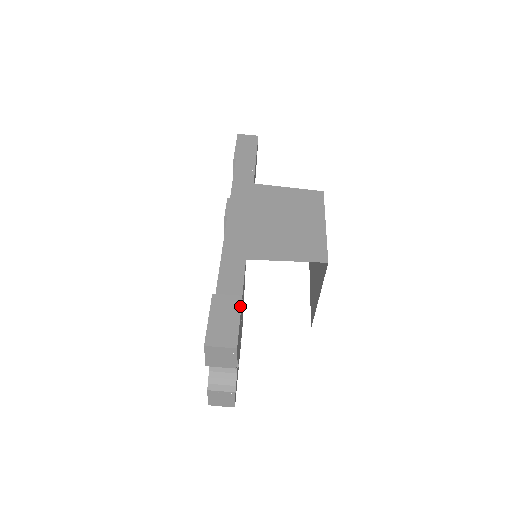
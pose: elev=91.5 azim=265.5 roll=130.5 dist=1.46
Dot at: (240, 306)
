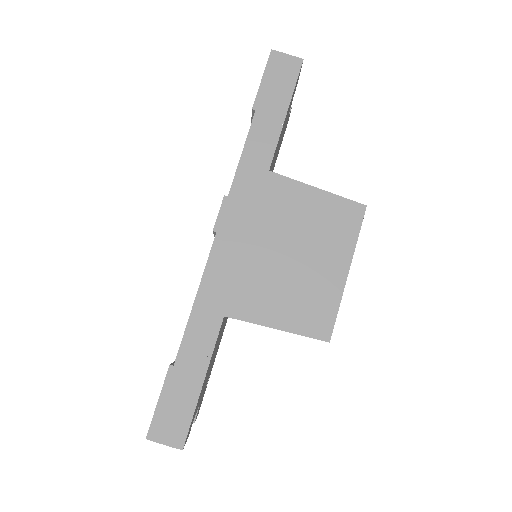
Dot at: (199, 390)
